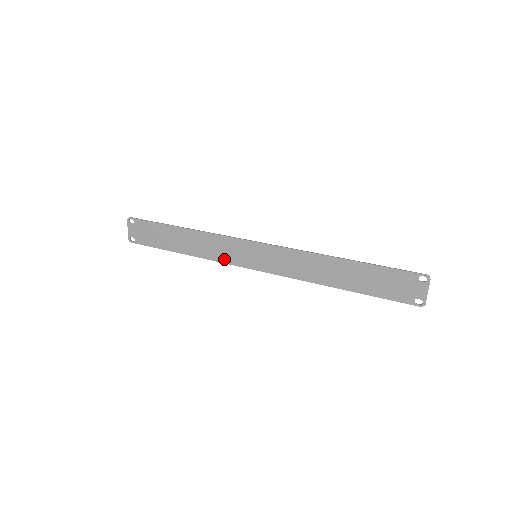
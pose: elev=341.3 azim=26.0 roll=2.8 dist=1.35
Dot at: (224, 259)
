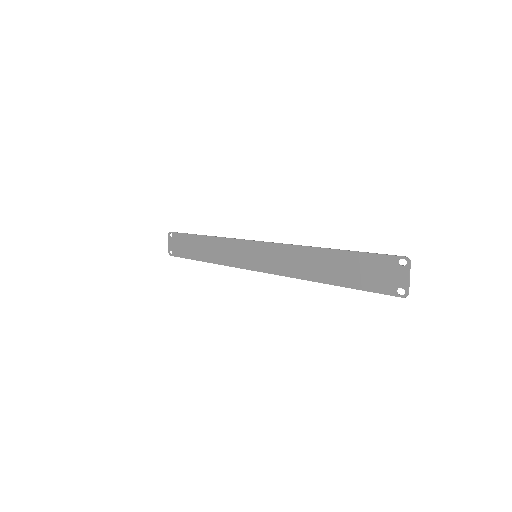
Dot at: (232, 262)
